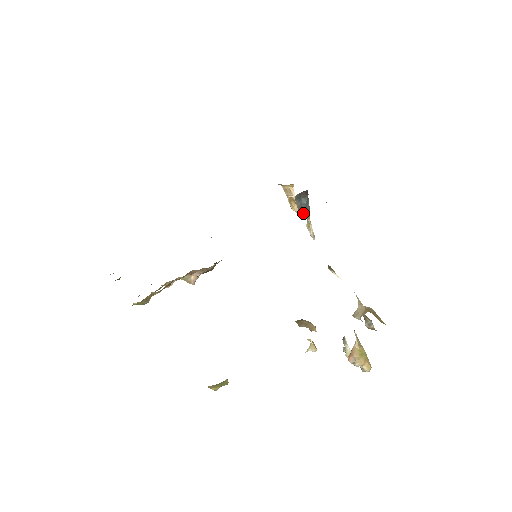
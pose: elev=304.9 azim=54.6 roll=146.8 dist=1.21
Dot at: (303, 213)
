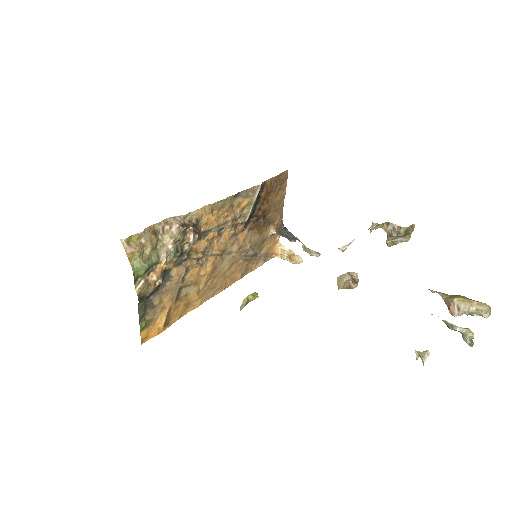
Dot at: (291, 239)
